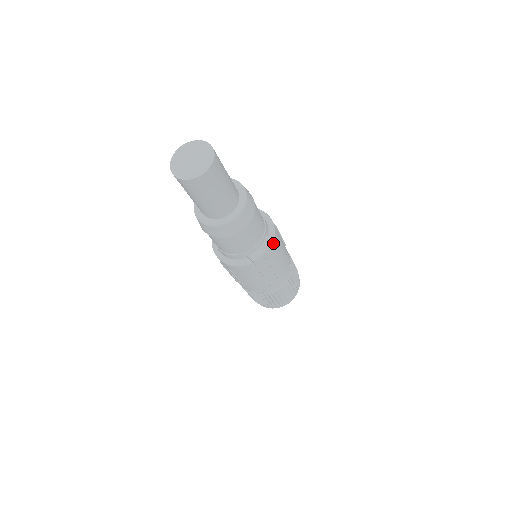
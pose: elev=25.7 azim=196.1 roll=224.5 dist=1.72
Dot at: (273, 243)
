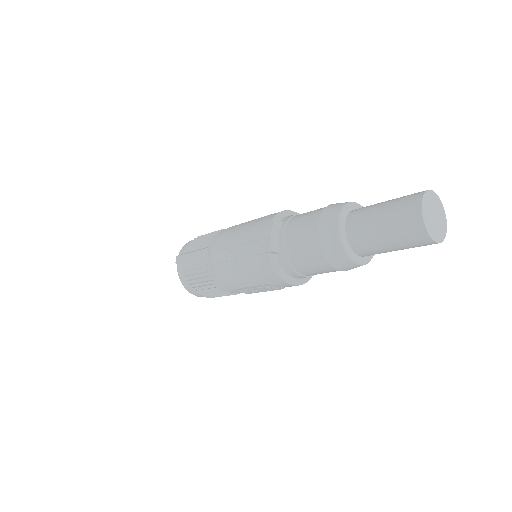
Dot at: occluded
